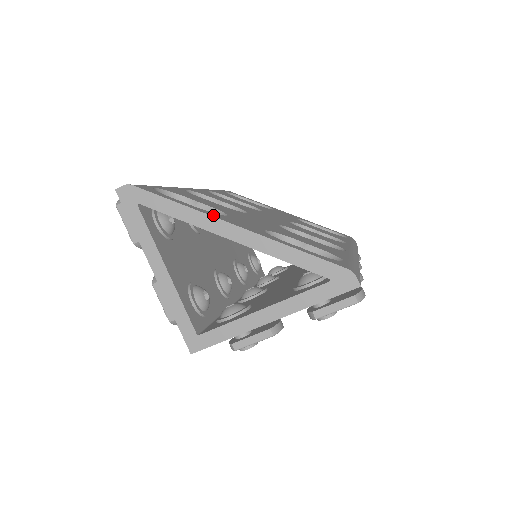
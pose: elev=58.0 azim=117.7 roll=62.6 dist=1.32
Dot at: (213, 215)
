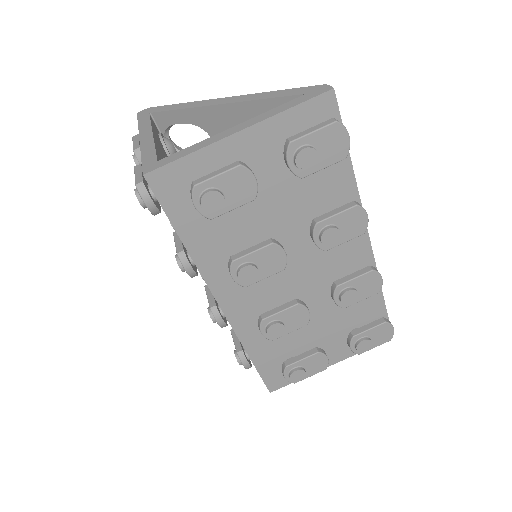
Dot at: occluded
